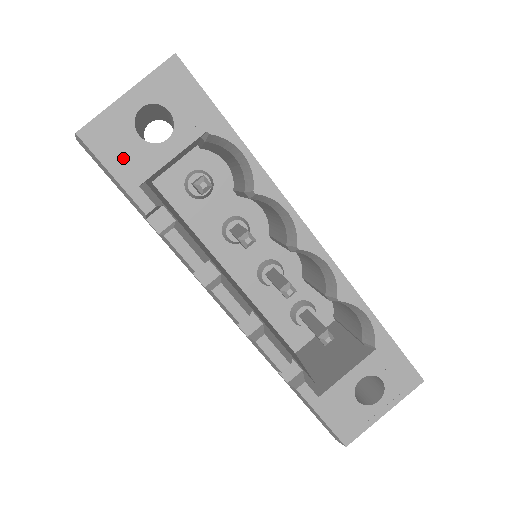
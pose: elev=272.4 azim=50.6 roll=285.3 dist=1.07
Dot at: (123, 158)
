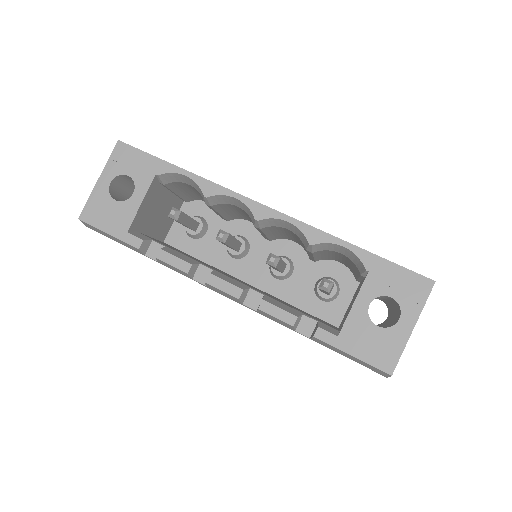
Dot at: (111, 219)
